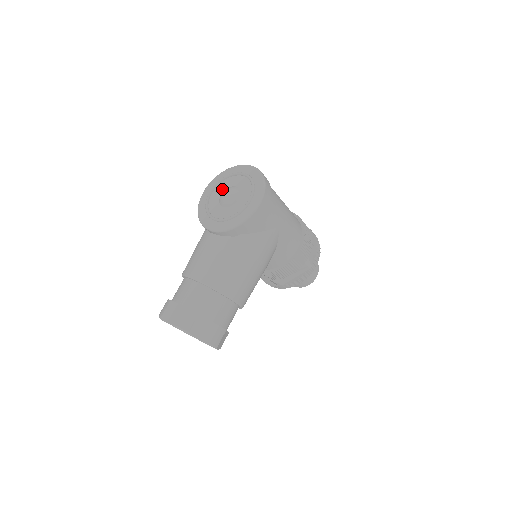
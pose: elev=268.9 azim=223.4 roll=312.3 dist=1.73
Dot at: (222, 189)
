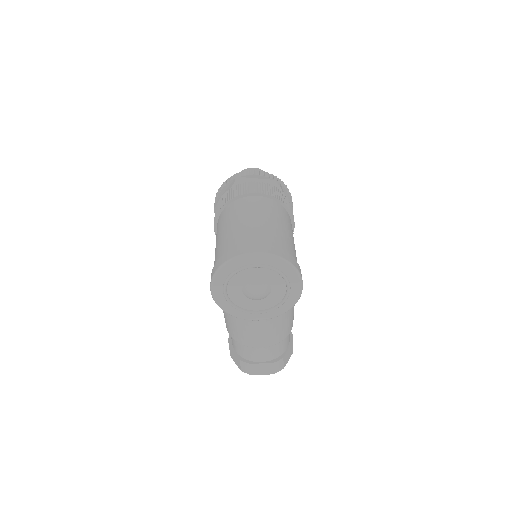
Dot at: (239, 286)
